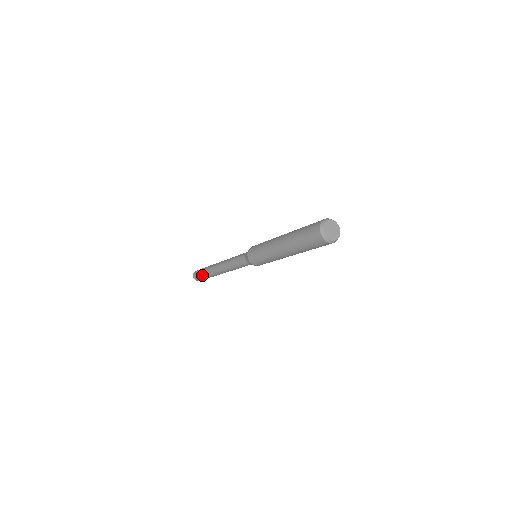
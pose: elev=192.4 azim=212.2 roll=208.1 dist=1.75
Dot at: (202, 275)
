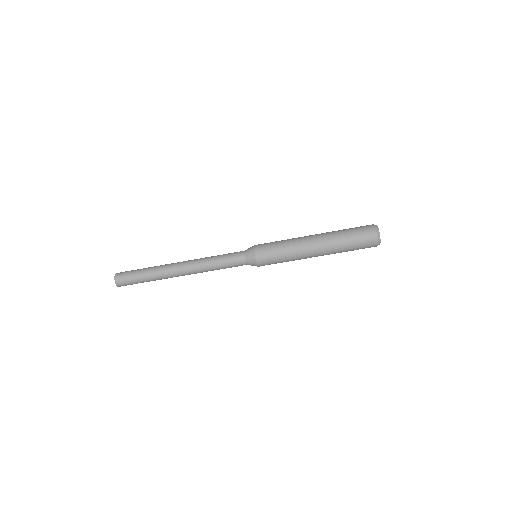
Dot at: (140, 279)
